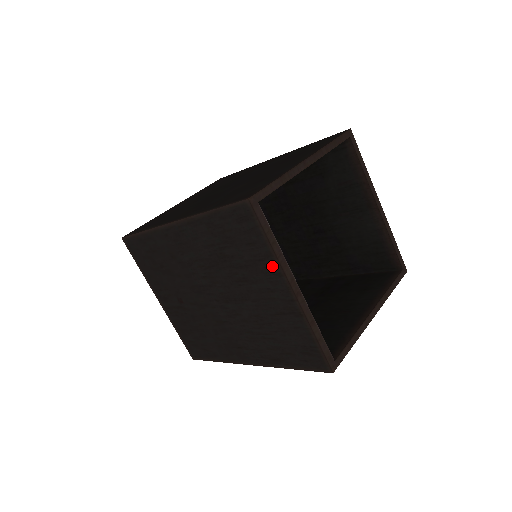
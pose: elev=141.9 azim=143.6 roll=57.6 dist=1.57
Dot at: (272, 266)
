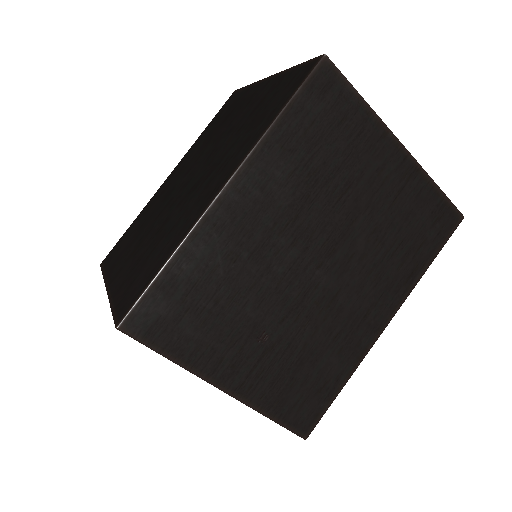
Dot at: (373, 130)
